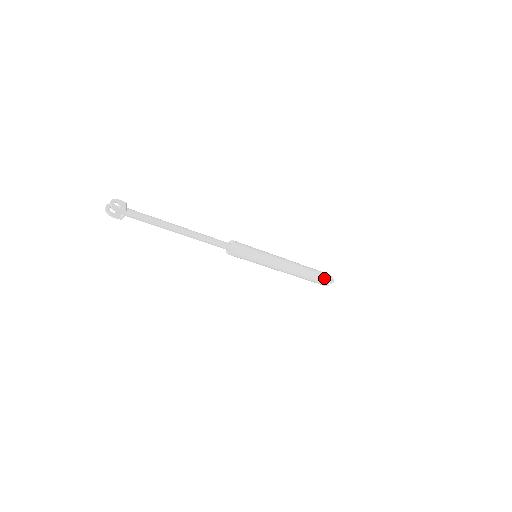
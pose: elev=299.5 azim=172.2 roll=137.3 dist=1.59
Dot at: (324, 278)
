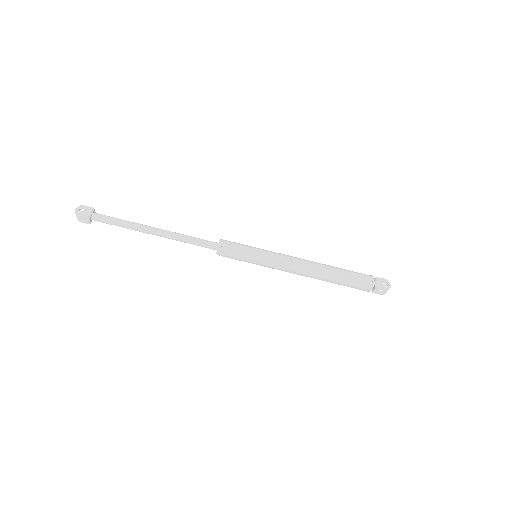
Dot at: (368, 283)
